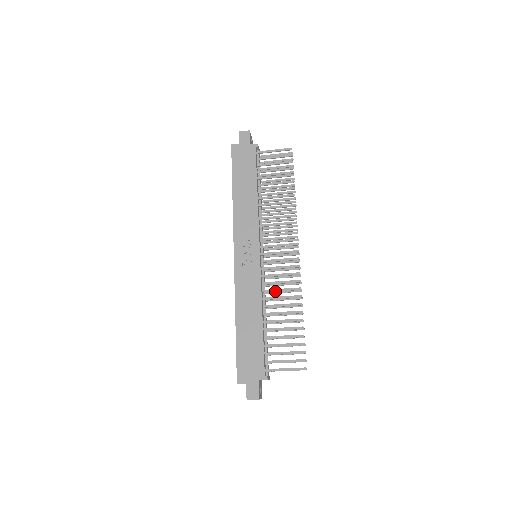
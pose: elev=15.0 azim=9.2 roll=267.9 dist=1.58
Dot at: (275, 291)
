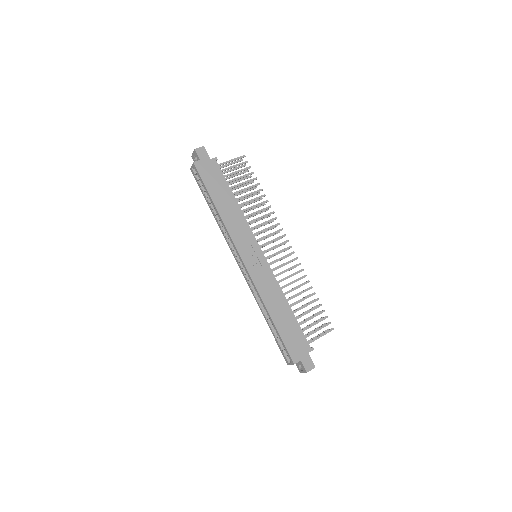
Dot at: occluded
